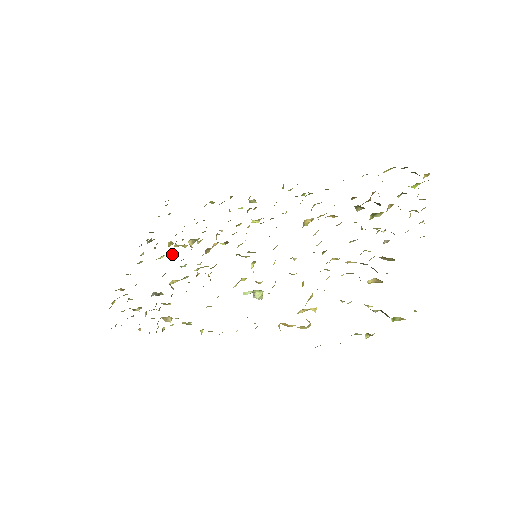
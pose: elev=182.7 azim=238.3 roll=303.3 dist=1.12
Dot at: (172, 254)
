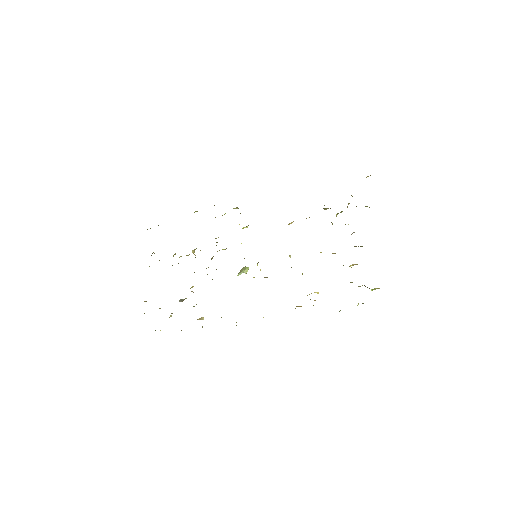
Dot at: (178, 263)
